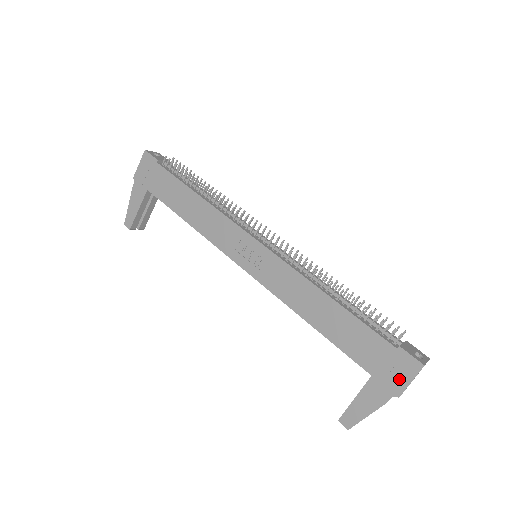
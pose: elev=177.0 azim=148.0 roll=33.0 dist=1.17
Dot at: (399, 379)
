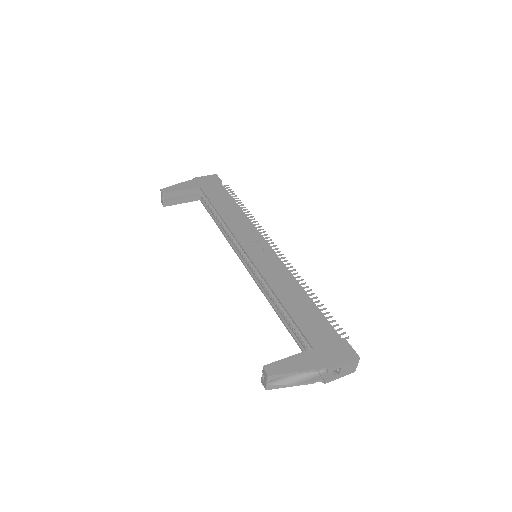
Dot at: (335, 358)
